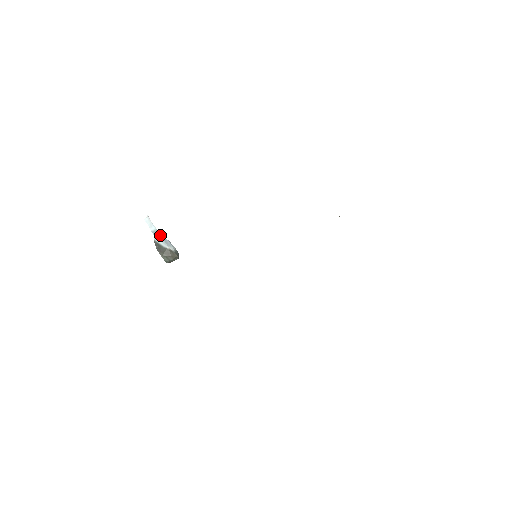
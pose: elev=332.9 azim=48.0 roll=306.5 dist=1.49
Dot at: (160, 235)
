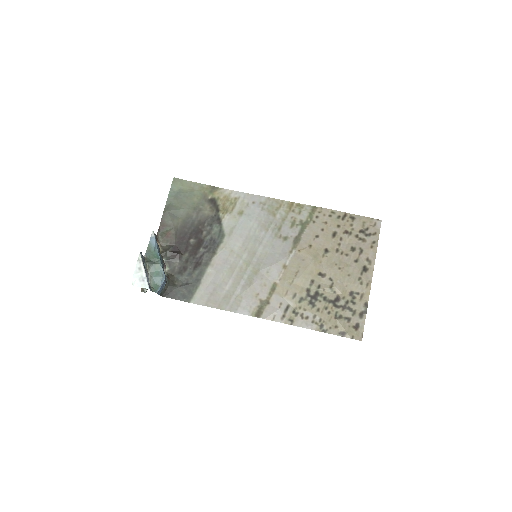
Dot at: occluded
